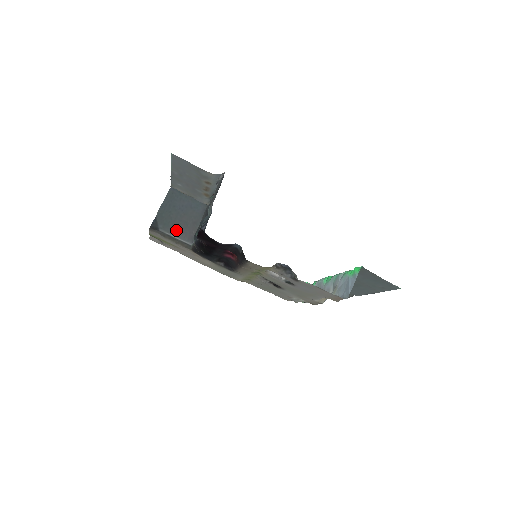
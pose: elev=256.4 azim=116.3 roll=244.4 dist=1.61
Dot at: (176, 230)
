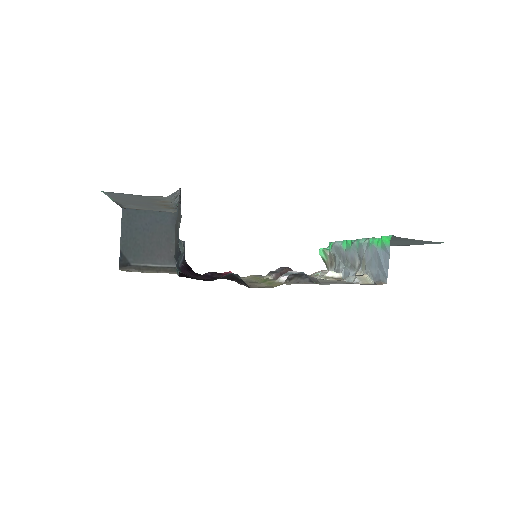
Dot at: (151, 257)
